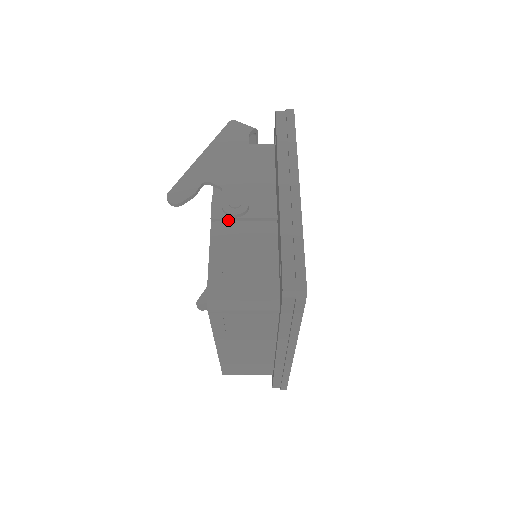
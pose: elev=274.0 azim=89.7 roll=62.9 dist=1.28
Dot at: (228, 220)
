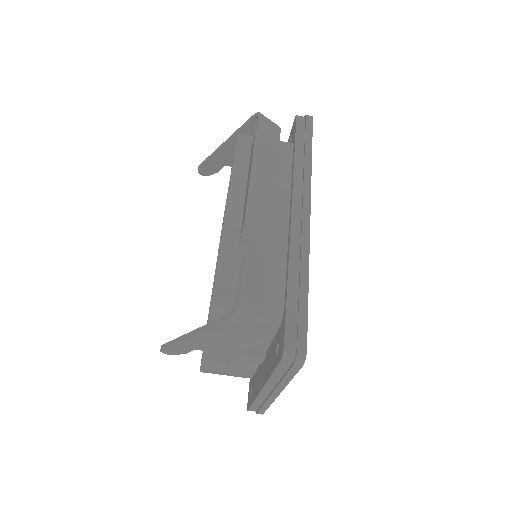
Dot at: occluded
